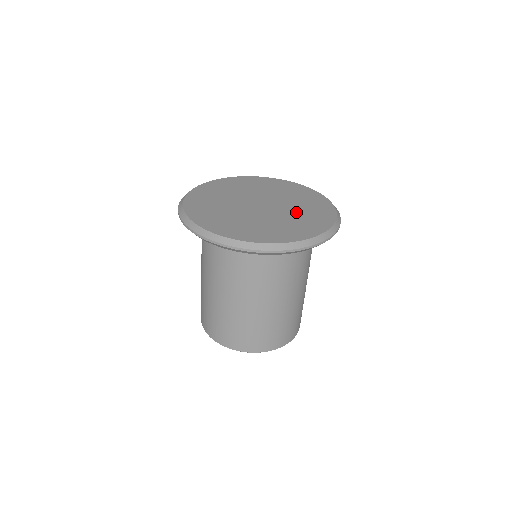
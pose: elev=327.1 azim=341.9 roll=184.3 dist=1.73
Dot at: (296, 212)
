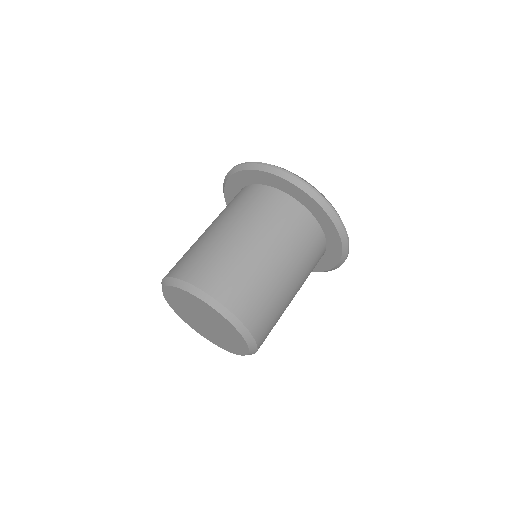
Dot at: occluded
